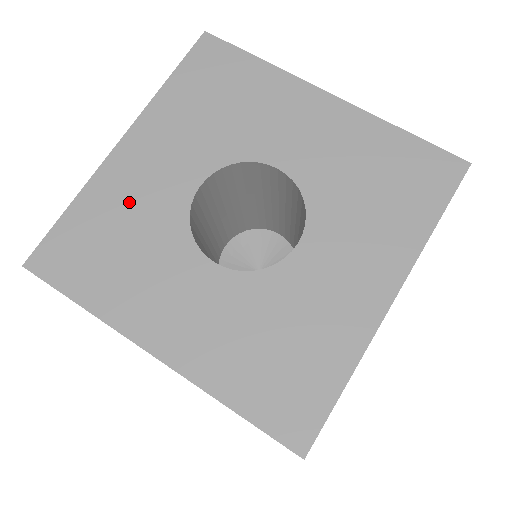
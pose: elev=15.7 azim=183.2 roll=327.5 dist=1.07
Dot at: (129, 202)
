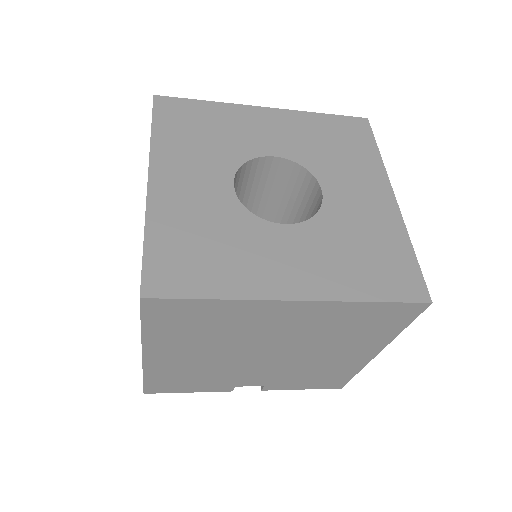
Dot at: (191, 215)
